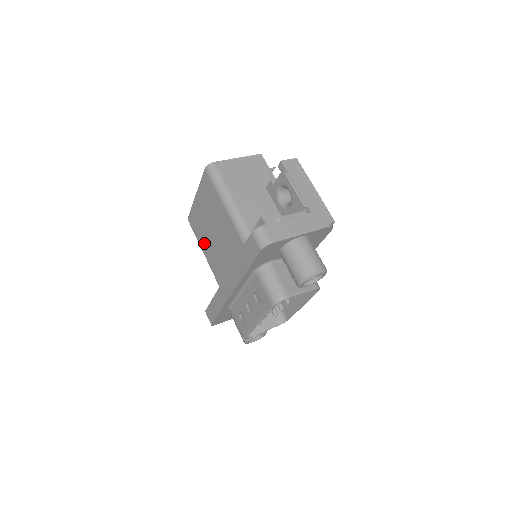
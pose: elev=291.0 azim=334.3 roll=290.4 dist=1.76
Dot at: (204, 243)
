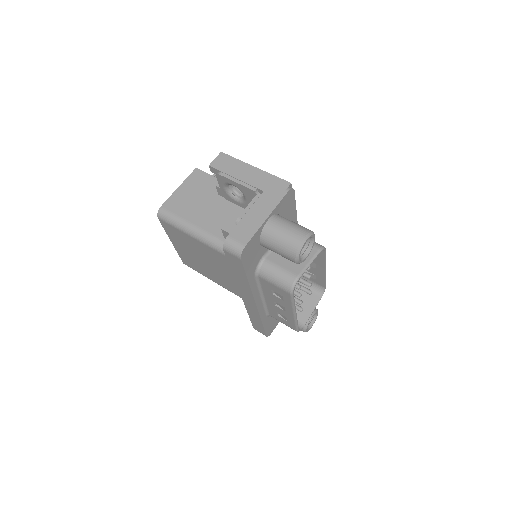
Dot at: (209, 275)
